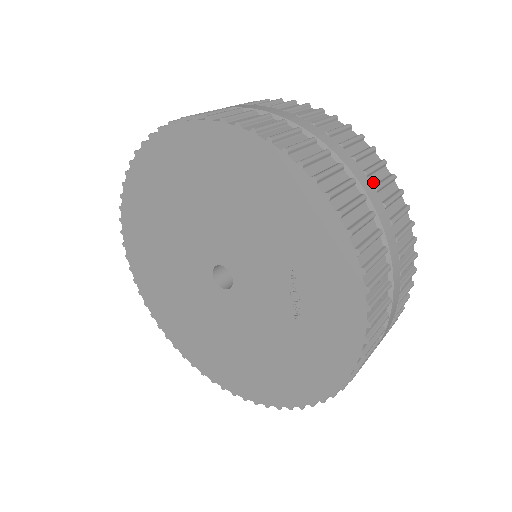
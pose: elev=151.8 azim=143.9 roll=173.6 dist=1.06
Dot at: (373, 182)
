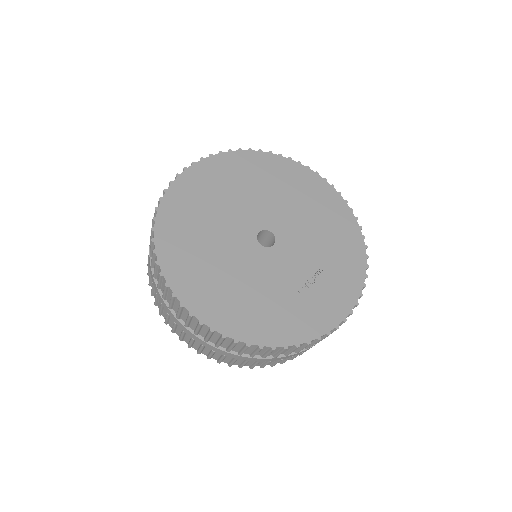
Dot at: occluded
